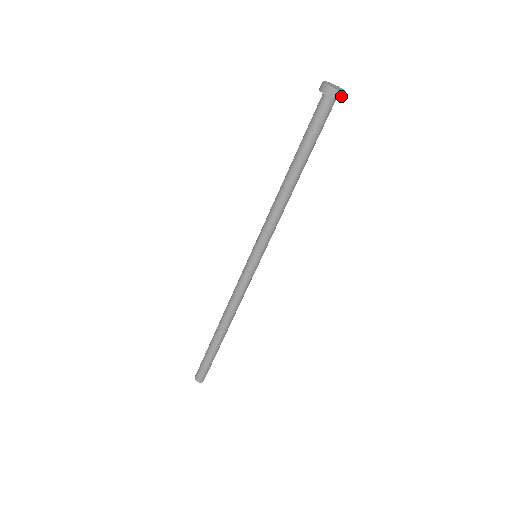
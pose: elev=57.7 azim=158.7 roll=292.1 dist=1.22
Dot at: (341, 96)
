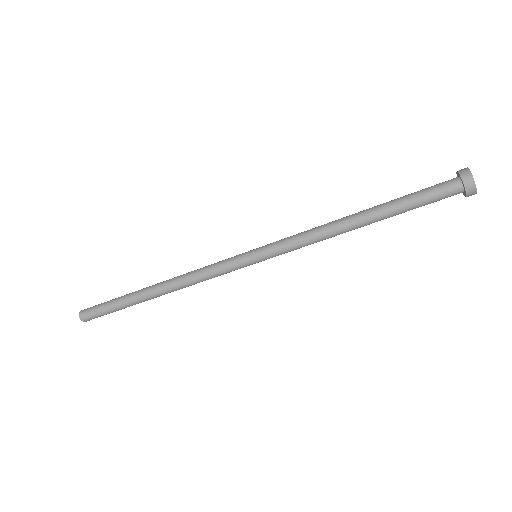
Dot at: (471, 195)
